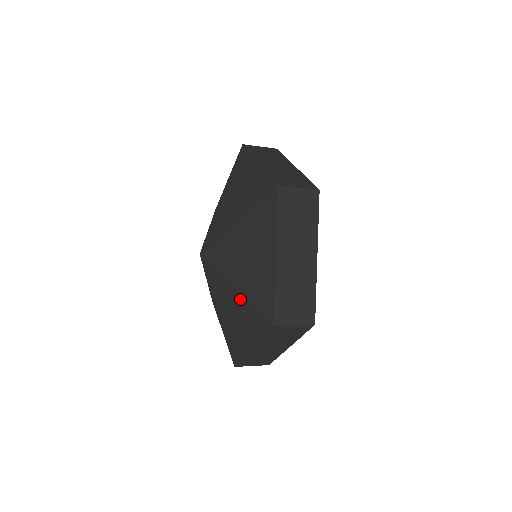
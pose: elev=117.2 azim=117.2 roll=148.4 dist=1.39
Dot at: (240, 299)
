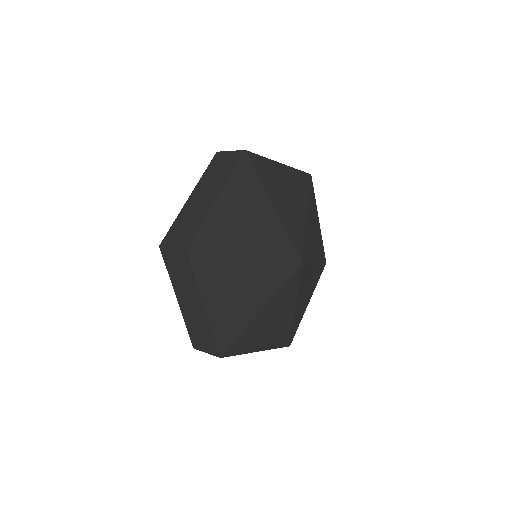
Dot at: occluded
